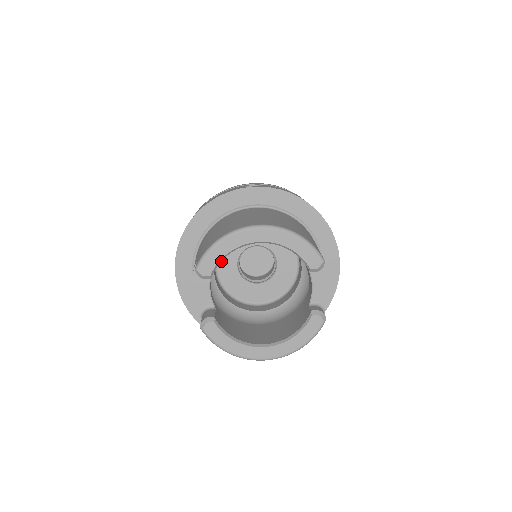
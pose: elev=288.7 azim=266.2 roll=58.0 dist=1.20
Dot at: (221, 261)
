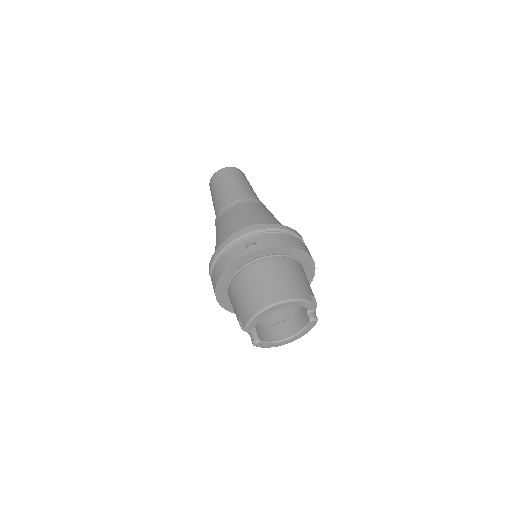
Dot at: occluded
